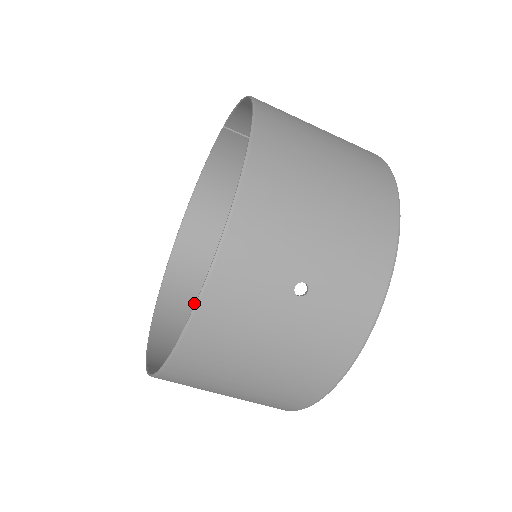
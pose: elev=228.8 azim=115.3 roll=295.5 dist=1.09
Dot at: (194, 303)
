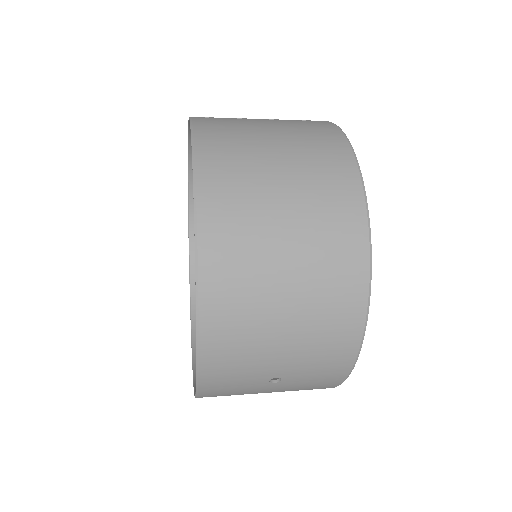
Dot at: occluded
